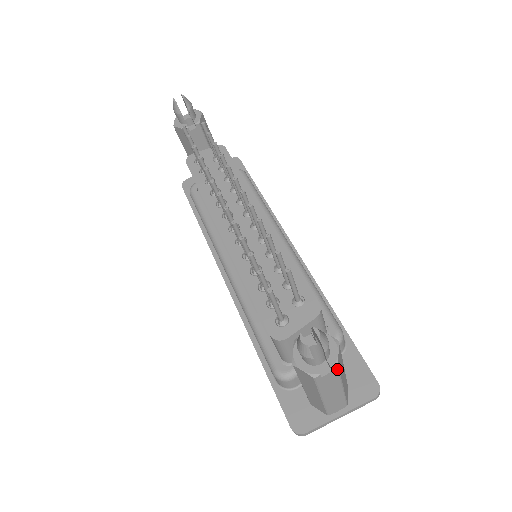
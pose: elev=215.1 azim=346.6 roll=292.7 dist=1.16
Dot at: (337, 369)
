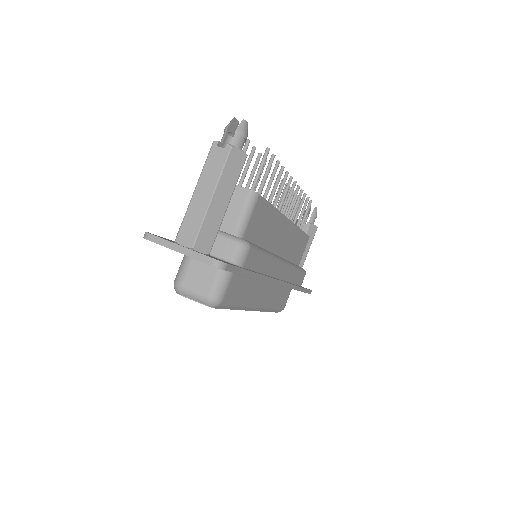
Dot at: (229, 151)
